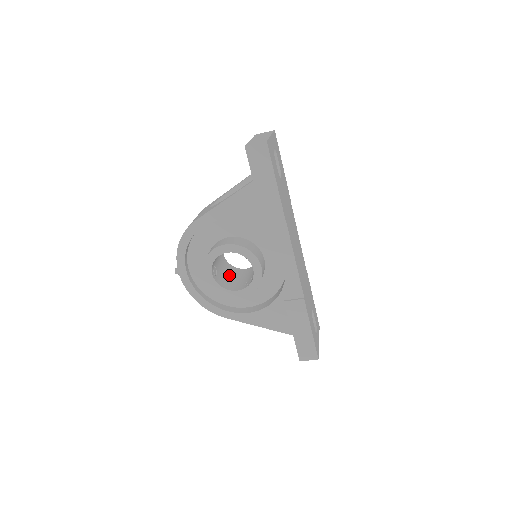
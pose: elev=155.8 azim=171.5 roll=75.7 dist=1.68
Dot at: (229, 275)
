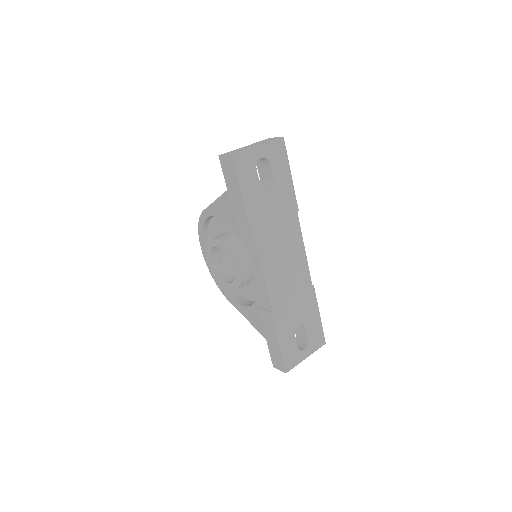
Dot at: occluded
